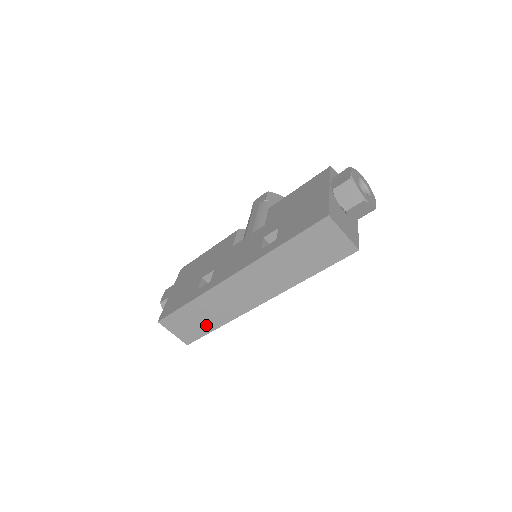
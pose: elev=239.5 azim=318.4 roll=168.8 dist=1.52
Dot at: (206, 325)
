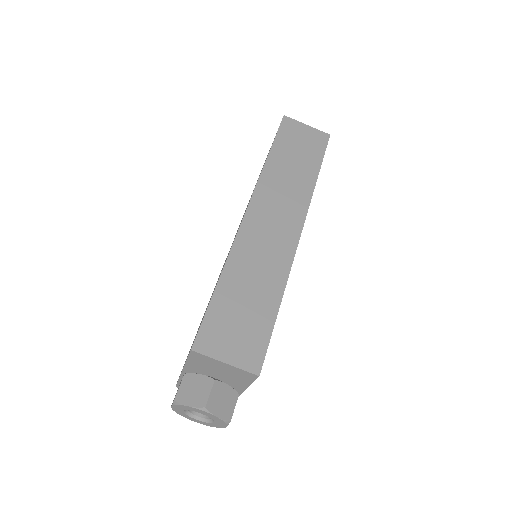
Dot at: (262, 310)
